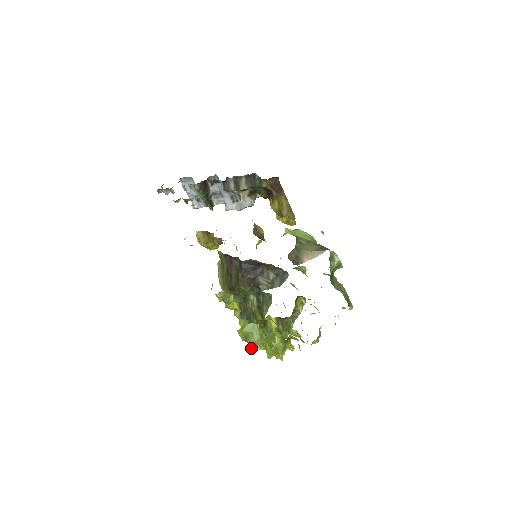
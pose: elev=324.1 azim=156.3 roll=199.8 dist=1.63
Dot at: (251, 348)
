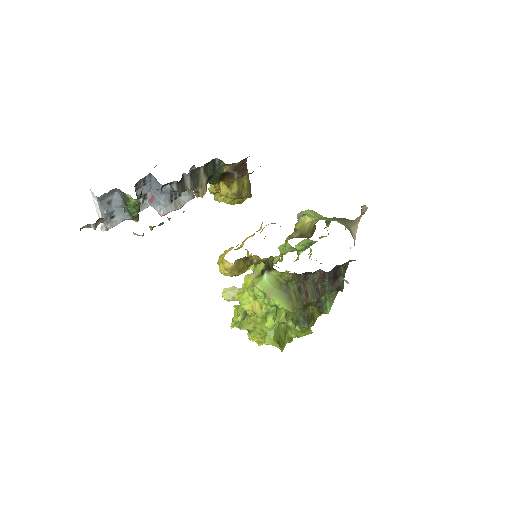
Dot at: (281, 350)
